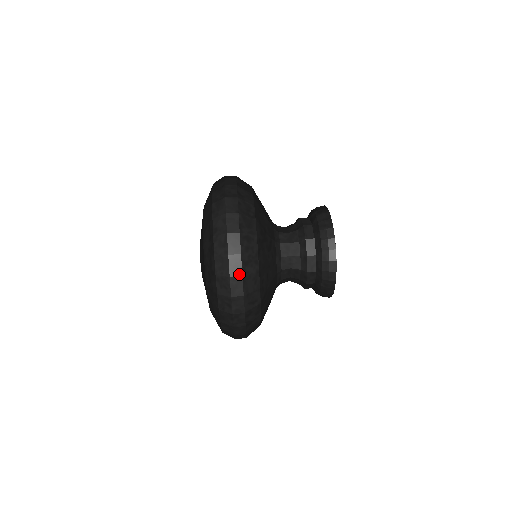
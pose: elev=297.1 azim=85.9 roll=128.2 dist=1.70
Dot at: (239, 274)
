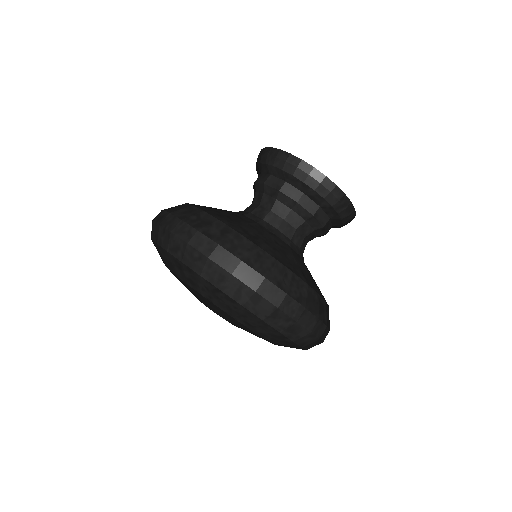
Dot at: occluded
